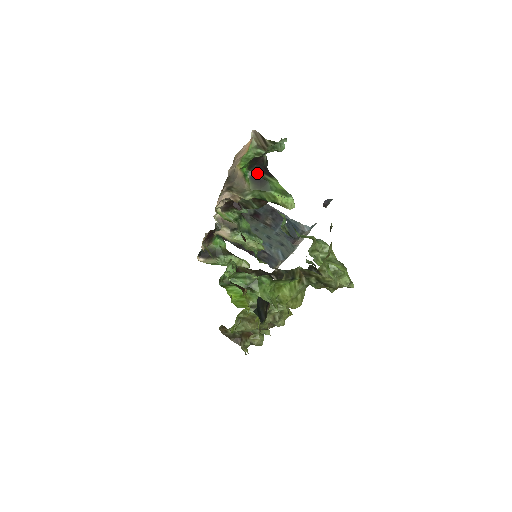
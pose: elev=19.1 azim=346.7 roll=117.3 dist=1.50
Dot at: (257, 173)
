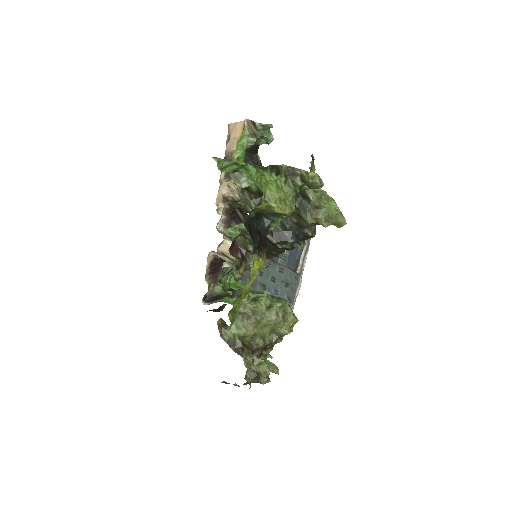
Dot at: occluded
